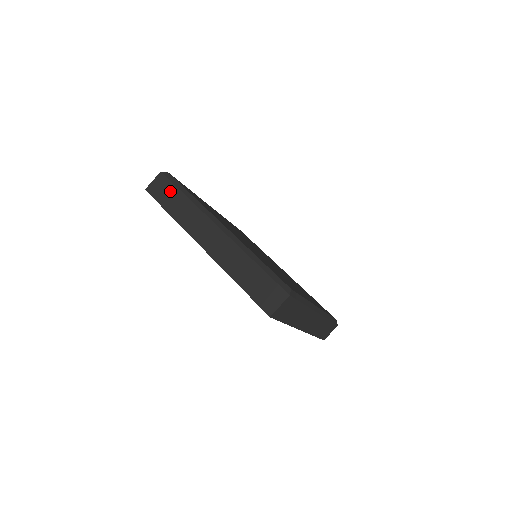
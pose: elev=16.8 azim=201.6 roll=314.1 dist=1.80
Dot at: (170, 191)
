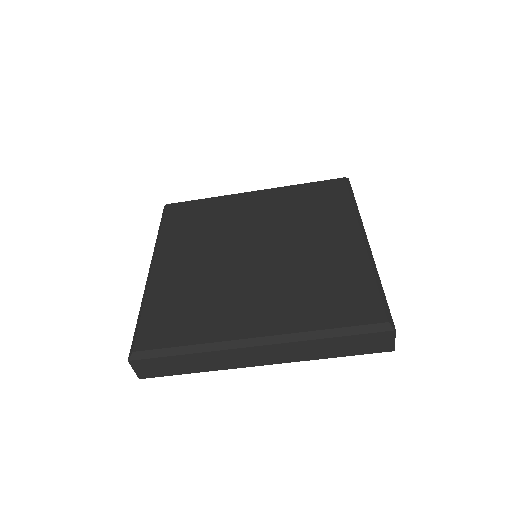
Dot at: (165, 363)
